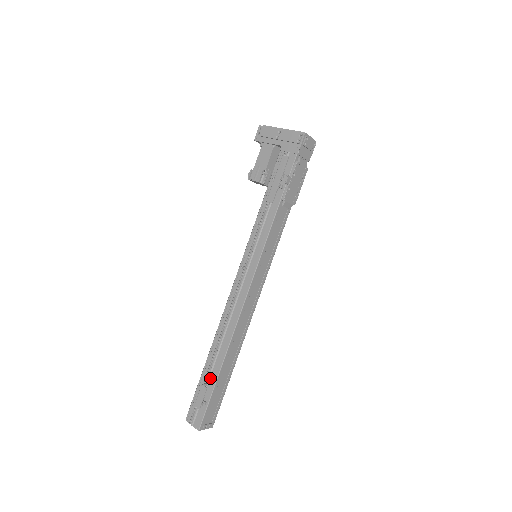
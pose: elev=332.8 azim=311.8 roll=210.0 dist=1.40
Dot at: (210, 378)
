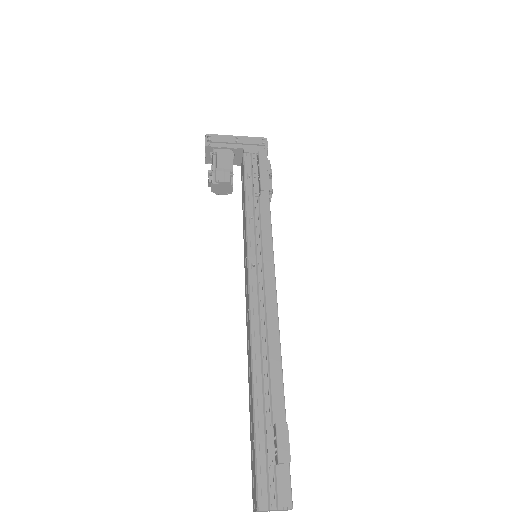
Dot at: (274, 417)
